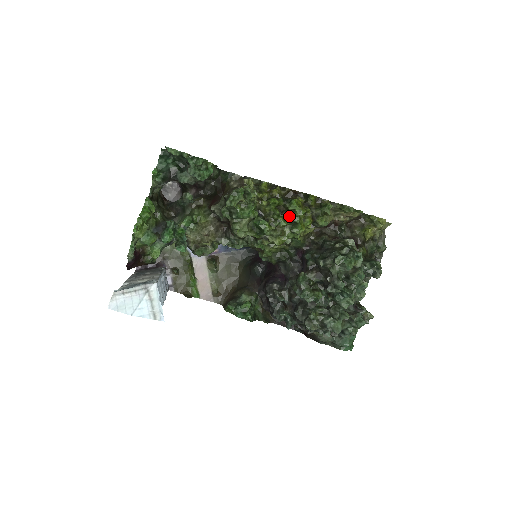
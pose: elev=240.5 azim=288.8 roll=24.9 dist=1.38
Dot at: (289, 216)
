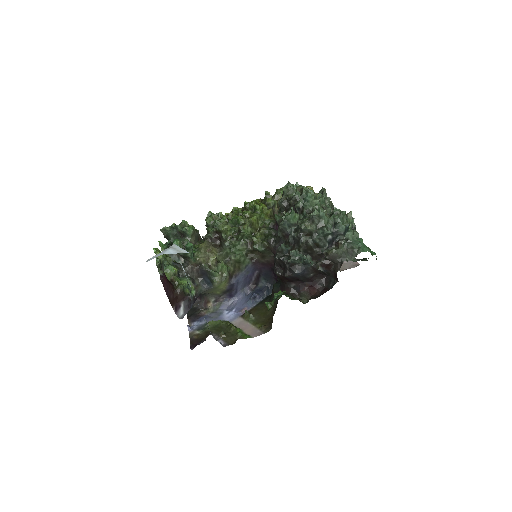
Dot at: (248, 208)
